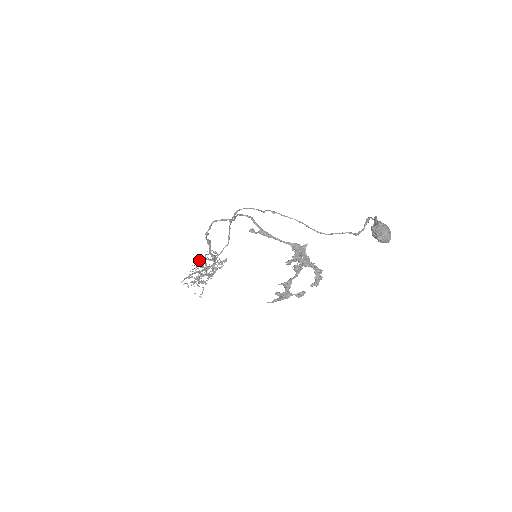
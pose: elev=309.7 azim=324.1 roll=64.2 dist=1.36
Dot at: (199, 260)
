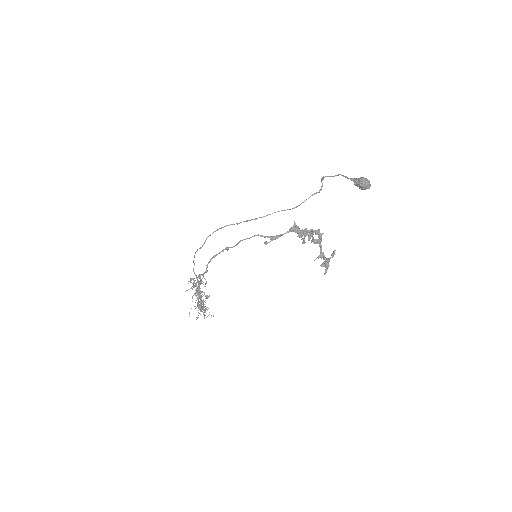
Dot at: occluded
